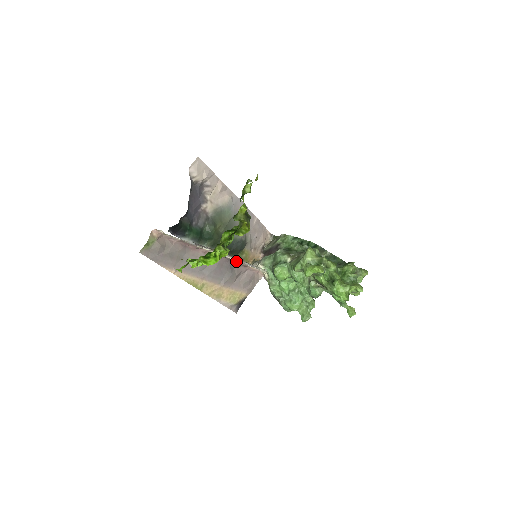
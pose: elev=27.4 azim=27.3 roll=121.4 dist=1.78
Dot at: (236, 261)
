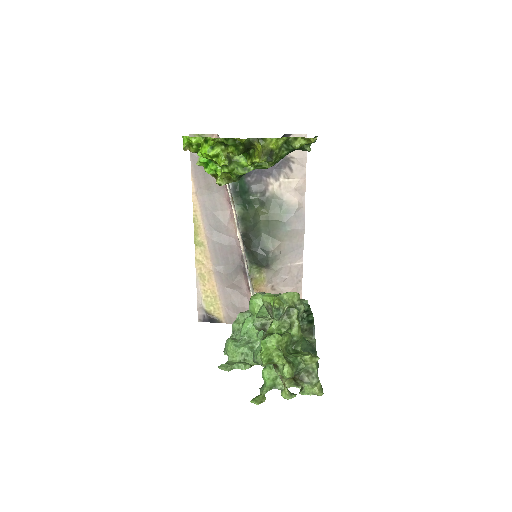
Dot at: occluded
